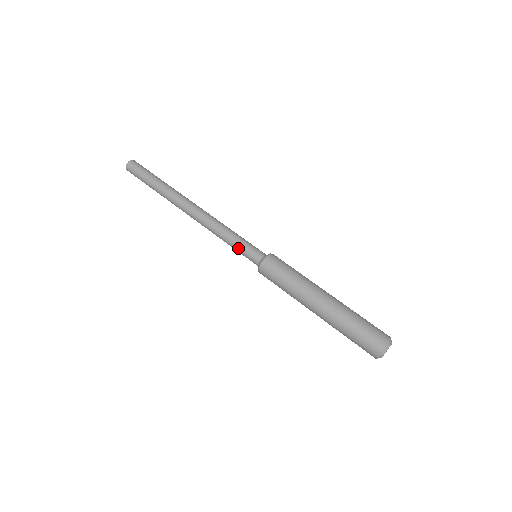
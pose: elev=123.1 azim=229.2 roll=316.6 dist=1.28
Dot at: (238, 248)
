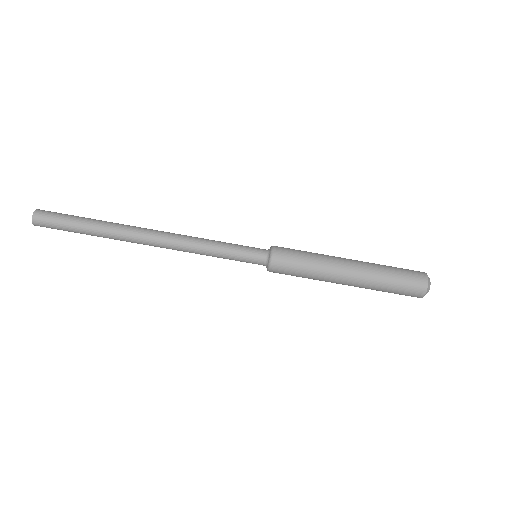
Dot at: (234, 256)
